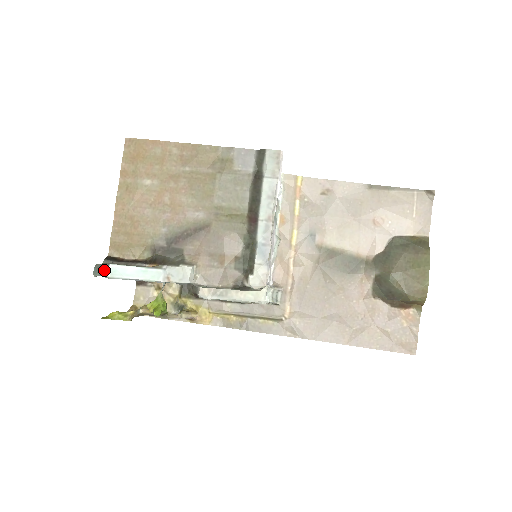
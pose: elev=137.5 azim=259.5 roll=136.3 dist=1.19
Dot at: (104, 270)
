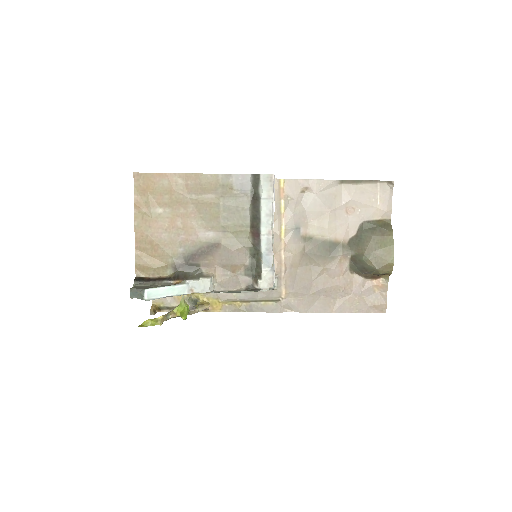
Dot at: (141, 294)
